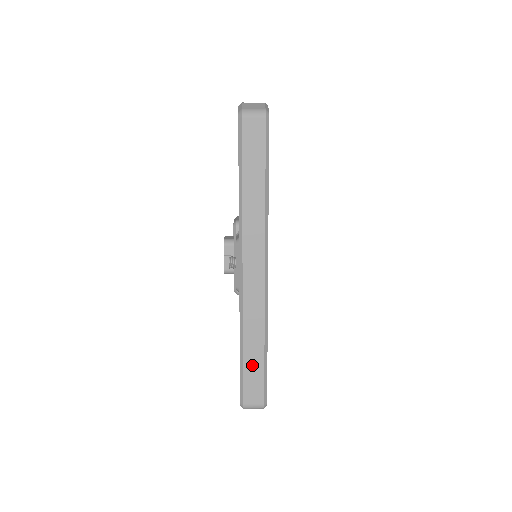
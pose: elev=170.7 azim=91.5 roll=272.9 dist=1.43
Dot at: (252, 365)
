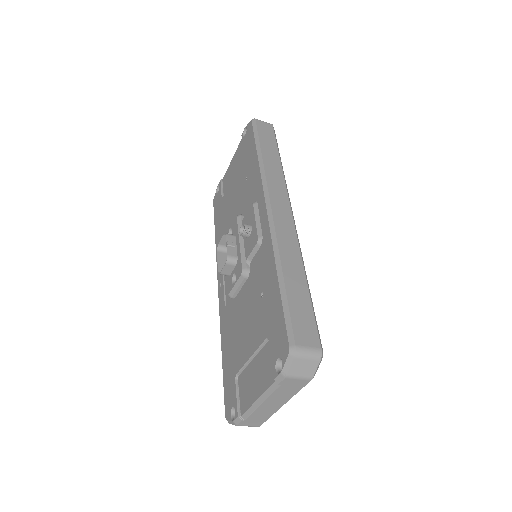
Dot at: (297, 296)
